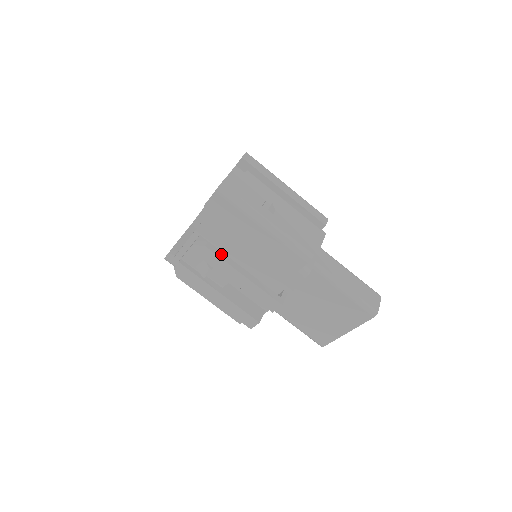
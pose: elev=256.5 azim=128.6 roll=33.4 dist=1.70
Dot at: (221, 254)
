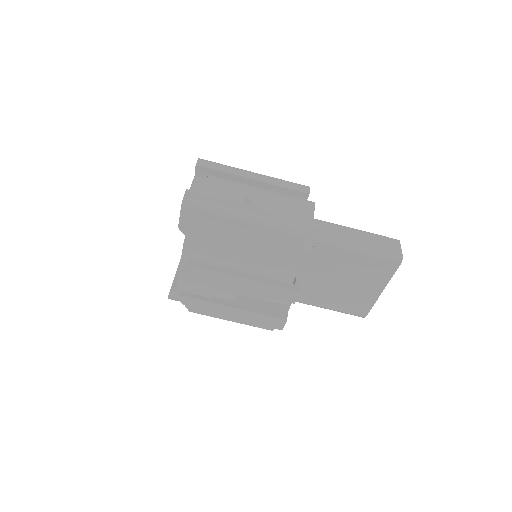
Dot at: (216, 268)
